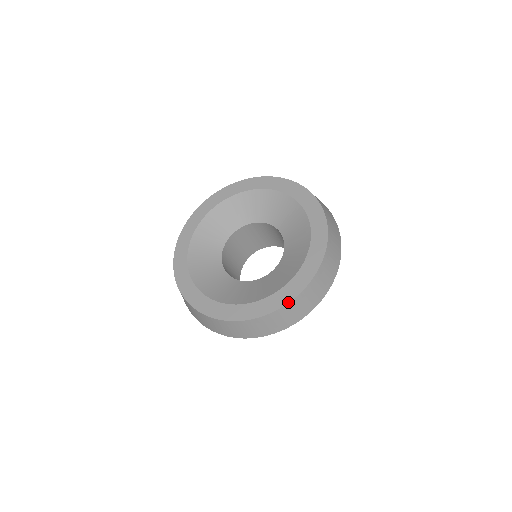
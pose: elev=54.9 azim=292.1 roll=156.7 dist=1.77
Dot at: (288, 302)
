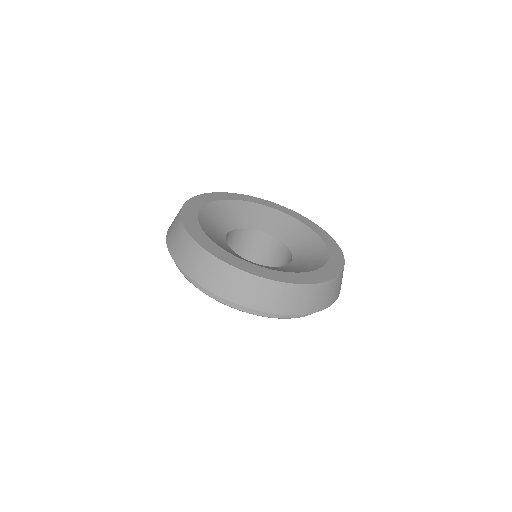
Dot at: (298, 283)
